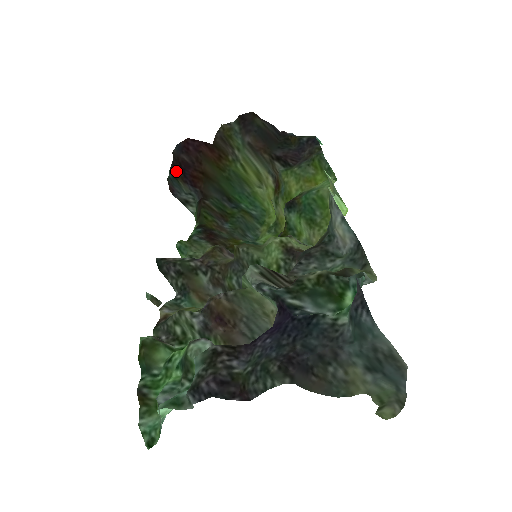
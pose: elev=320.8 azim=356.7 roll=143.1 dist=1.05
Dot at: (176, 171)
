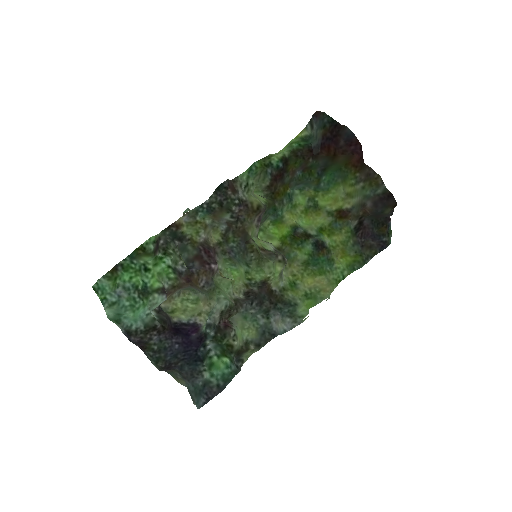
Dot at: (330, 129)
